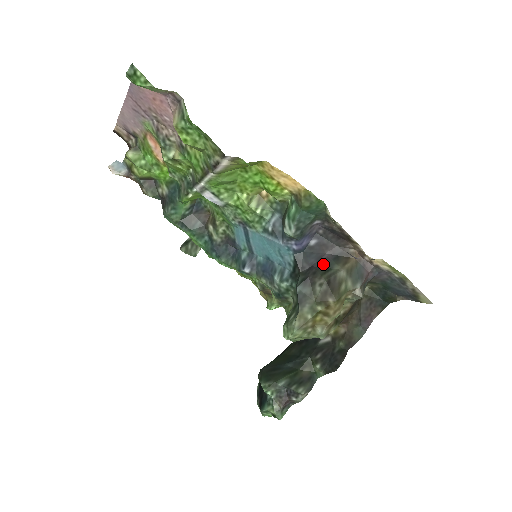
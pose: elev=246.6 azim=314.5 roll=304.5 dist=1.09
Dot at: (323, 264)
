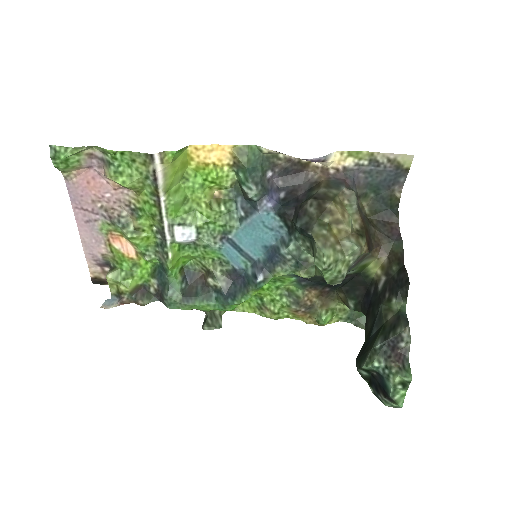
Dot at: (303, 200)
